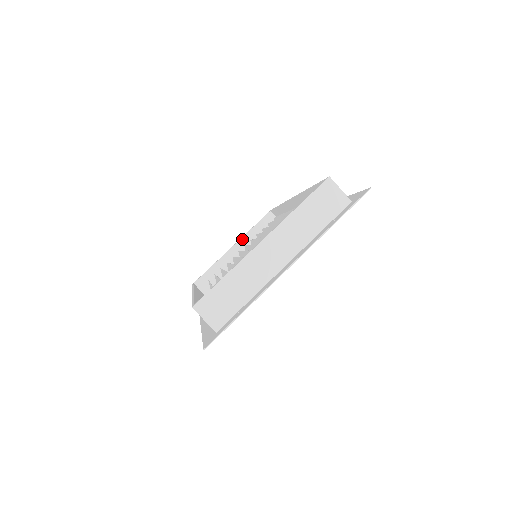
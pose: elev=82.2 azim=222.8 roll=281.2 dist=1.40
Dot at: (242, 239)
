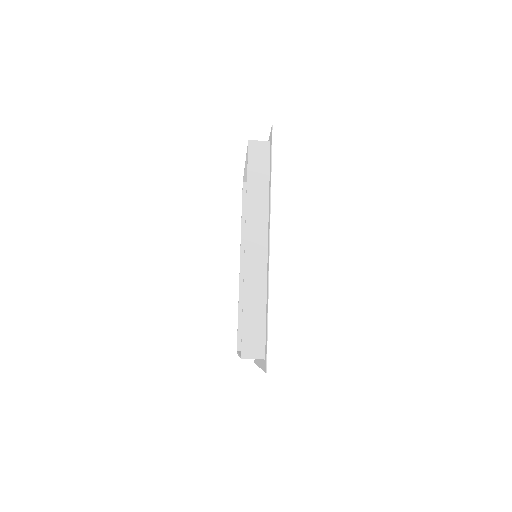
Dot at: (247, 160)
